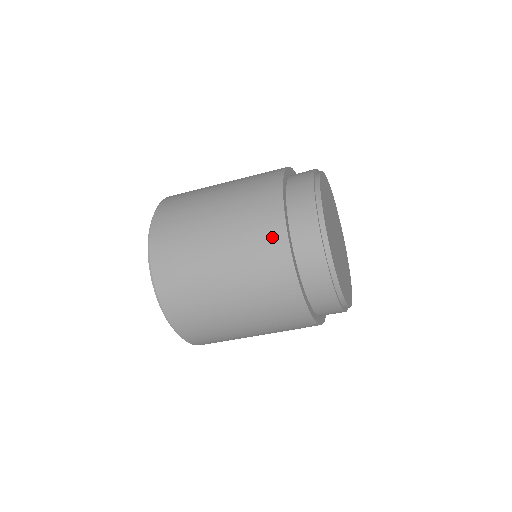
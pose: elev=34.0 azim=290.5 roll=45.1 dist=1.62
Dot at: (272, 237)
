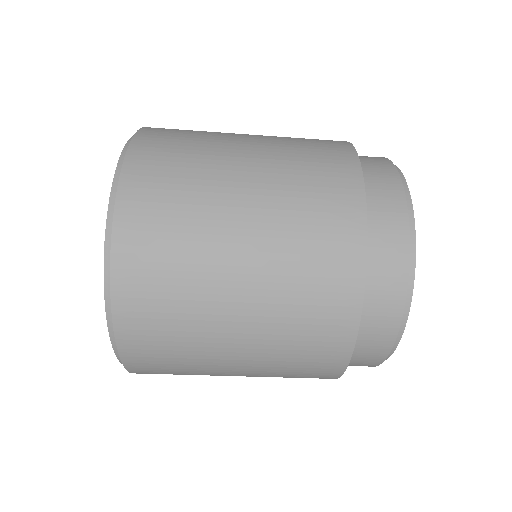
Dot at: (339, 280)
